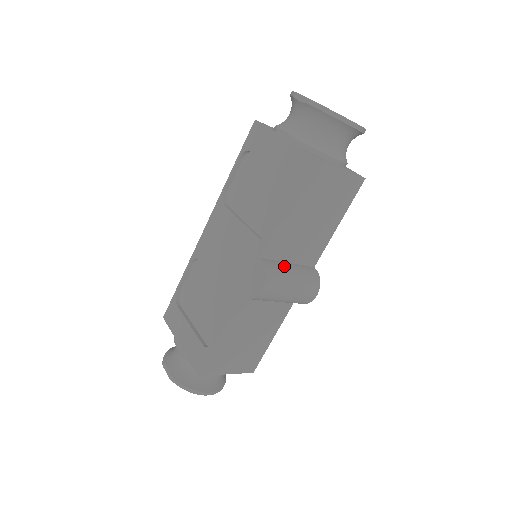
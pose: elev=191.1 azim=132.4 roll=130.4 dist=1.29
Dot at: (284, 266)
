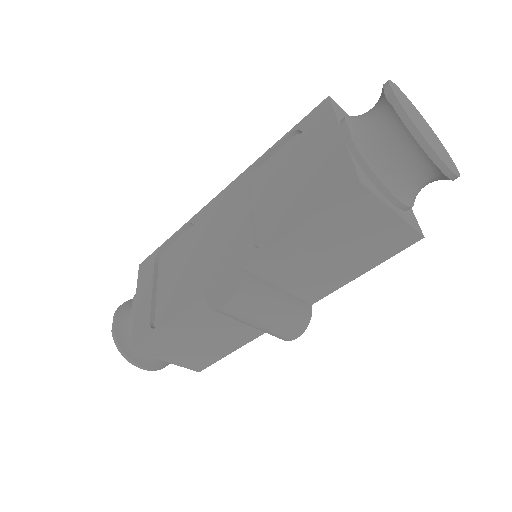
Dot at: (269, 290)
